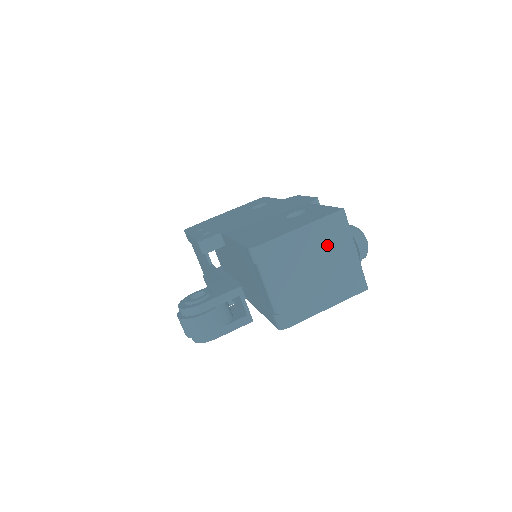
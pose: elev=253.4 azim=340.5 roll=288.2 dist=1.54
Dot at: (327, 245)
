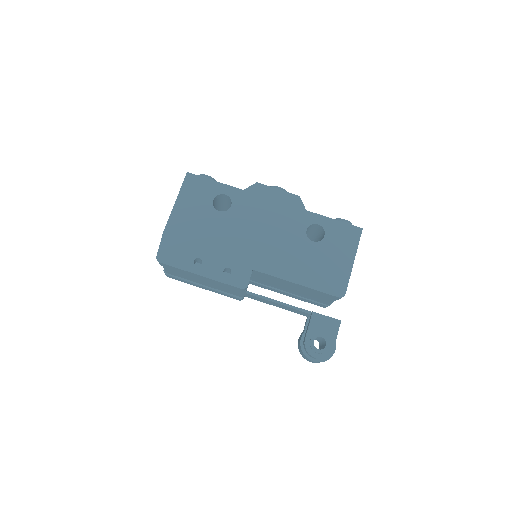
Dot at: occluded
